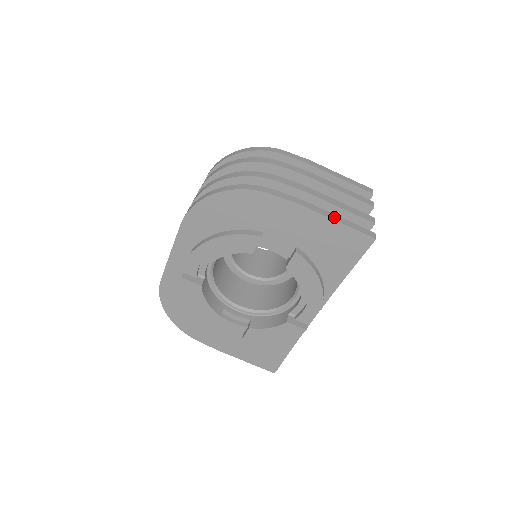
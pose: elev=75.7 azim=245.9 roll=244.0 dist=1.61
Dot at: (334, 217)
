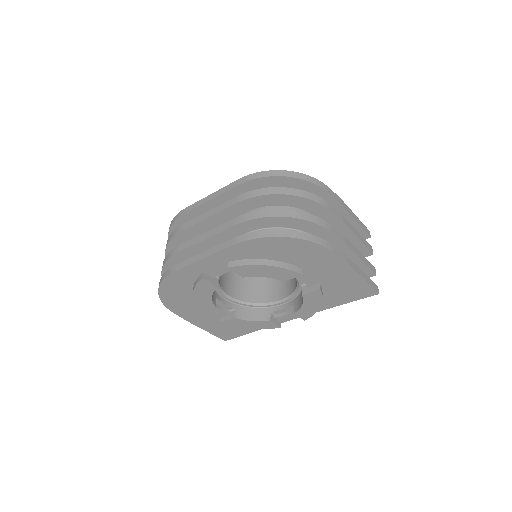
Dot at: (362, 274)
